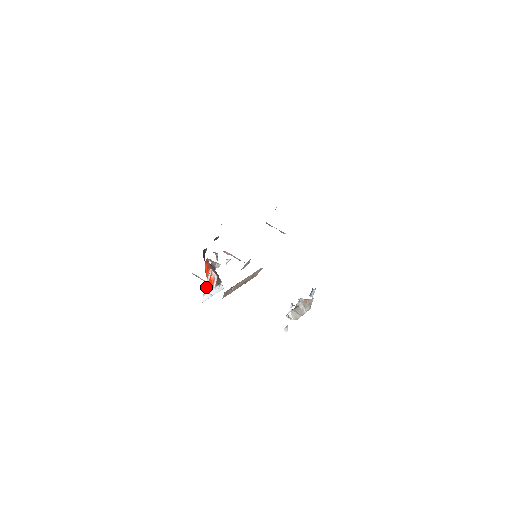
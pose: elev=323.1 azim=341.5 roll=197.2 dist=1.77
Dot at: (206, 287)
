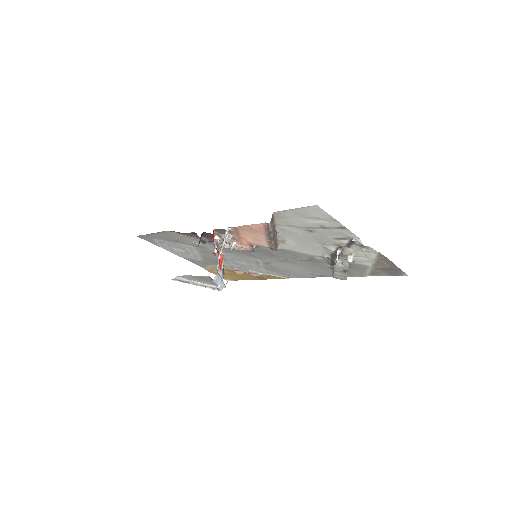
Dot at: (219, 257)
